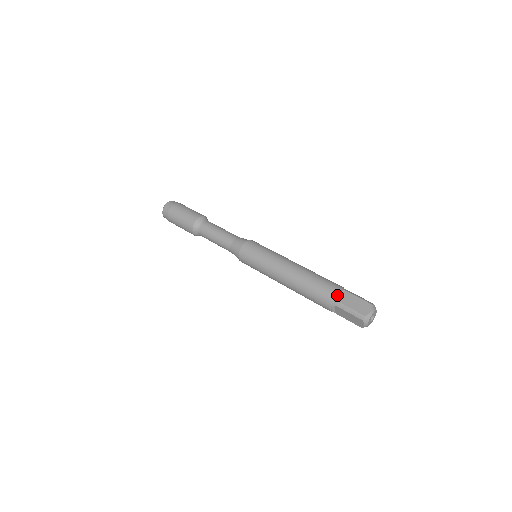
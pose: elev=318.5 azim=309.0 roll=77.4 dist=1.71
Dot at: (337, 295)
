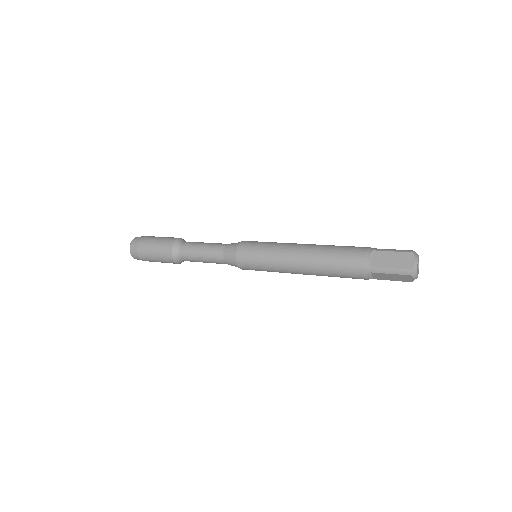
Dot at: occluded
